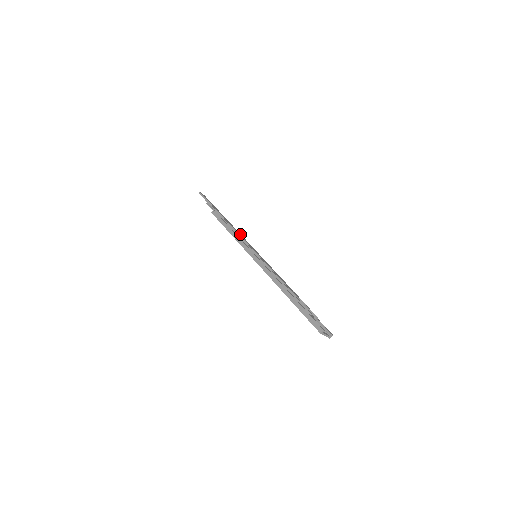
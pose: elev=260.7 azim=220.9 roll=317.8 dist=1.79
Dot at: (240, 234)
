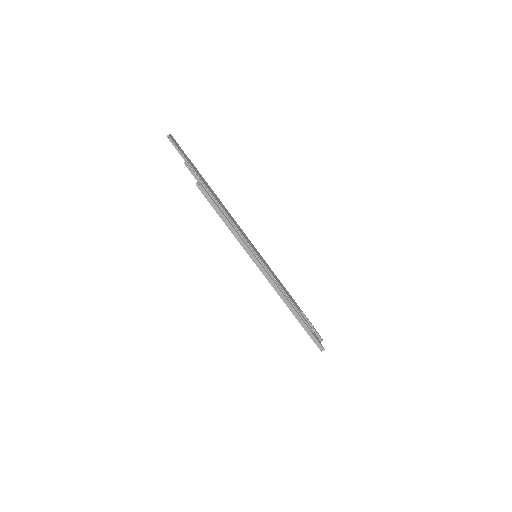
Dot at: (234, 220)
